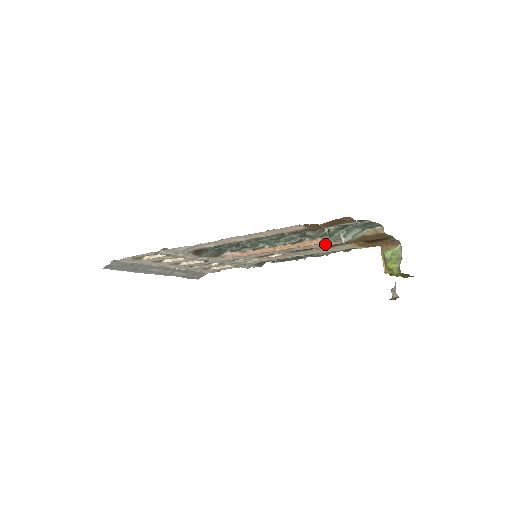
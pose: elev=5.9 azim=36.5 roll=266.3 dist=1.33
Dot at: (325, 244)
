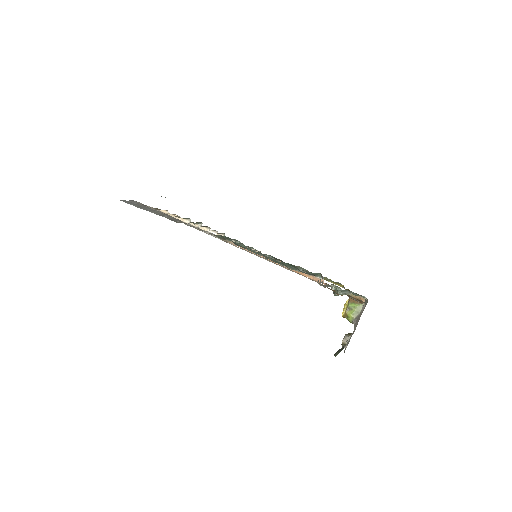
Dot at: occluded
